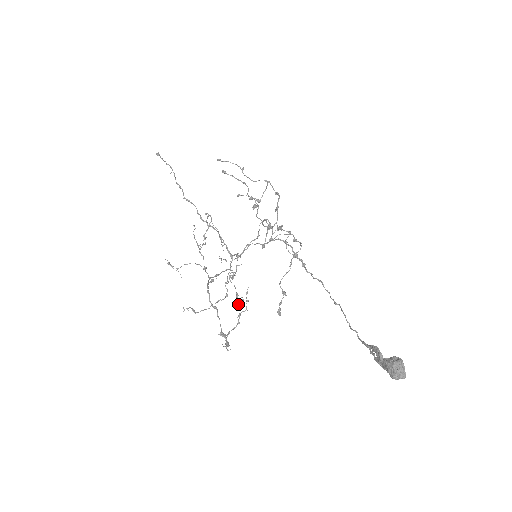
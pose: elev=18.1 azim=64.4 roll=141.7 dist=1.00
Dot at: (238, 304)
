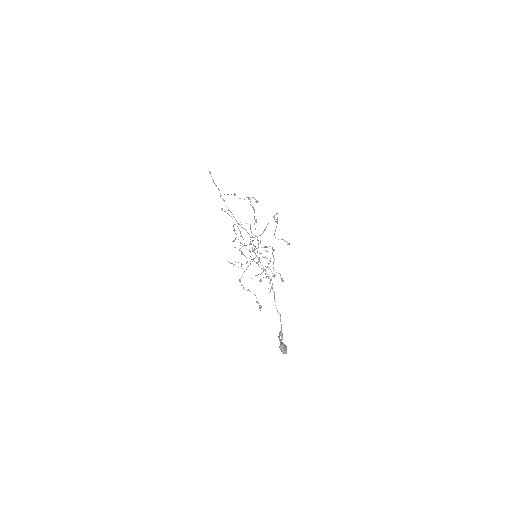
Dot at: occluded
